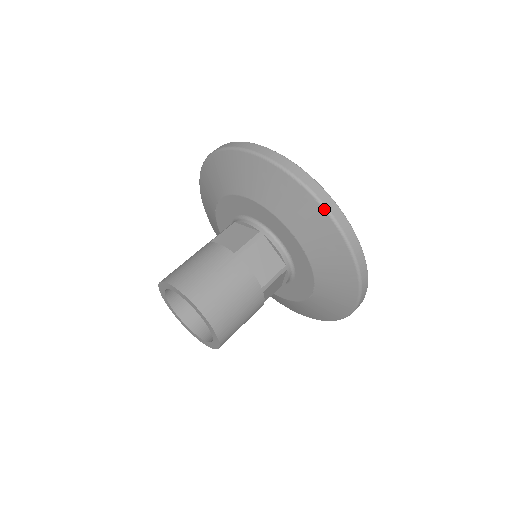
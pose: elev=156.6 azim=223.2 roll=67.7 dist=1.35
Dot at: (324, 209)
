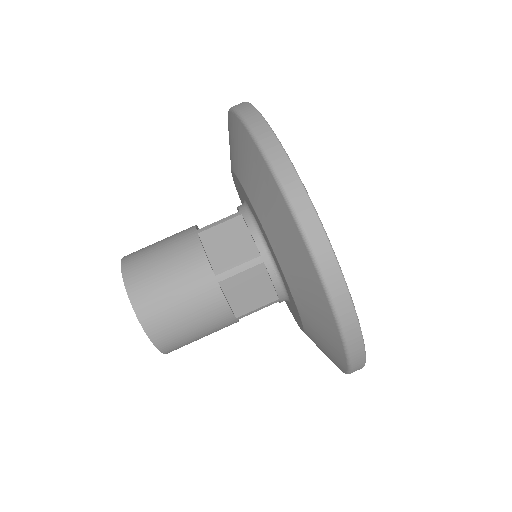
Dot at: (257, 146)
